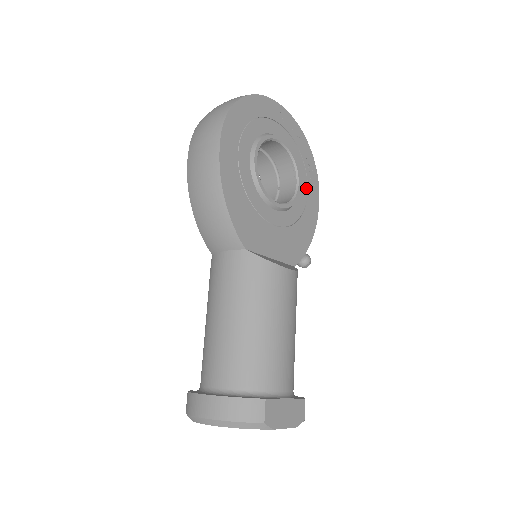
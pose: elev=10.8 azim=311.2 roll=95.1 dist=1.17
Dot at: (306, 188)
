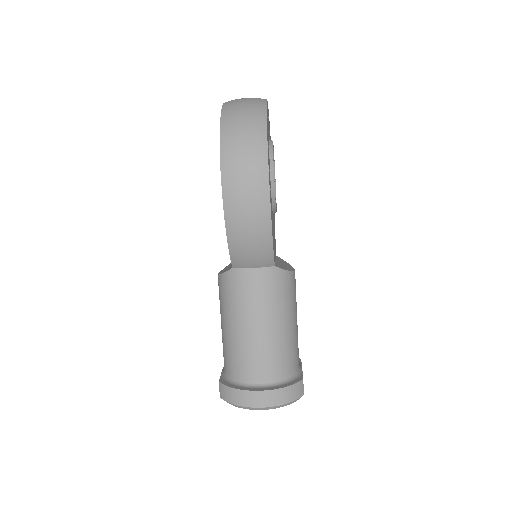
Dot at: occluded
